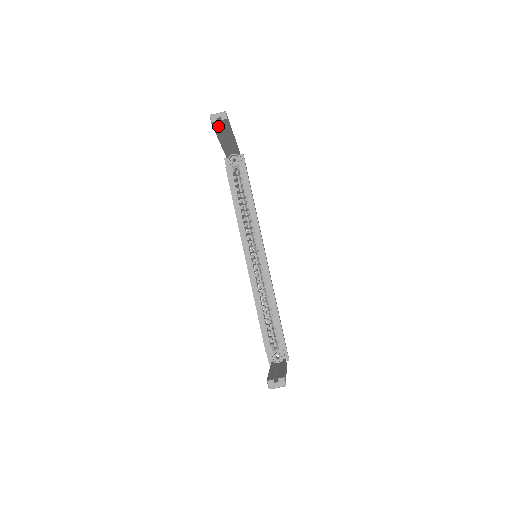
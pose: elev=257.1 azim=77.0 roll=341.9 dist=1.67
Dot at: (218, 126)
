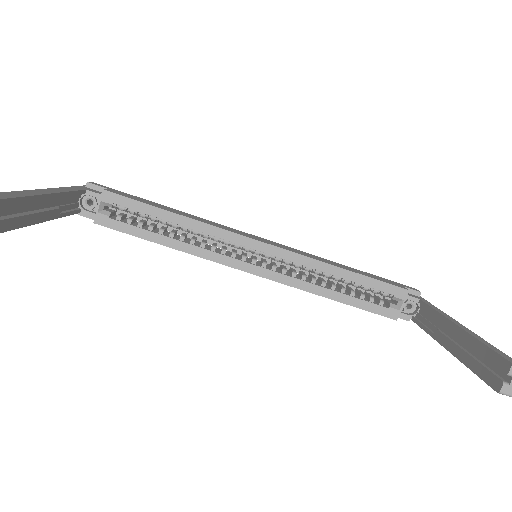
Dot at: (7, 221)
